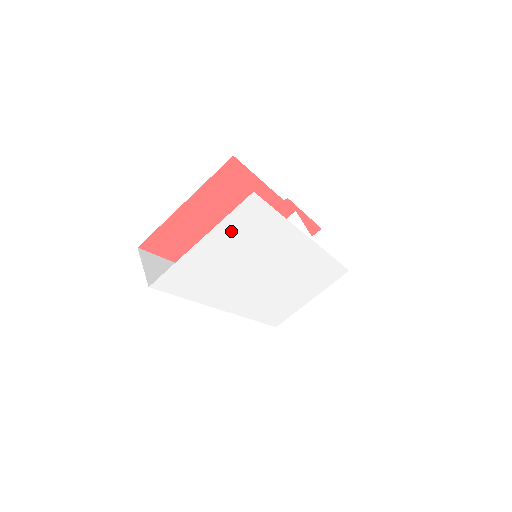
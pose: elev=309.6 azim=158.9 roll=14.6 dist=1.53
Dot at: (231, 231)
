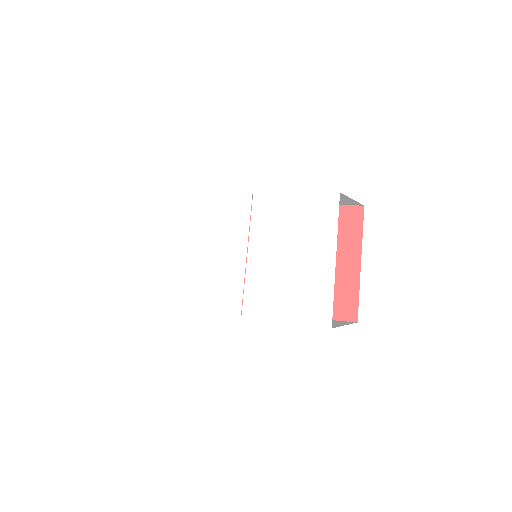
Dot at: (172, 227)
